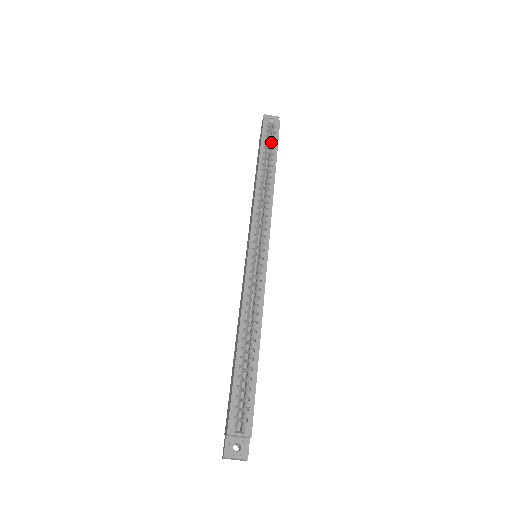
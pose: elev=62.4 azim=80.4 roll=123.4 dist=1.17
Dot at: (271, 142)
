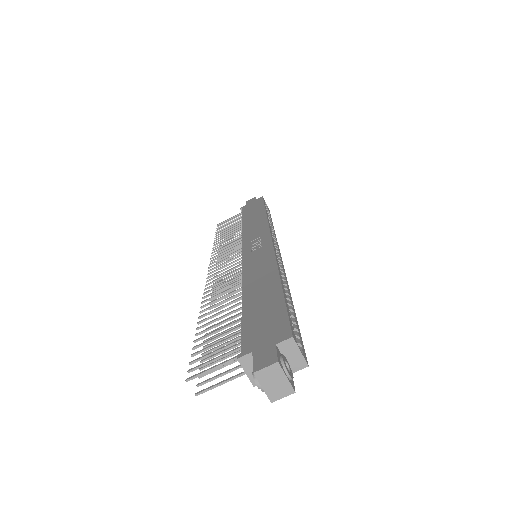
Dot at: (267, 211)
